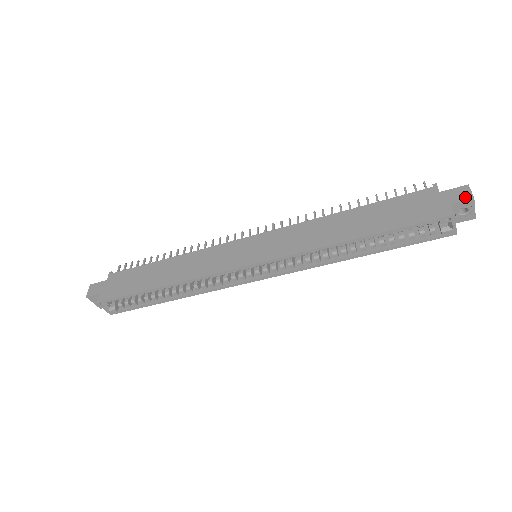
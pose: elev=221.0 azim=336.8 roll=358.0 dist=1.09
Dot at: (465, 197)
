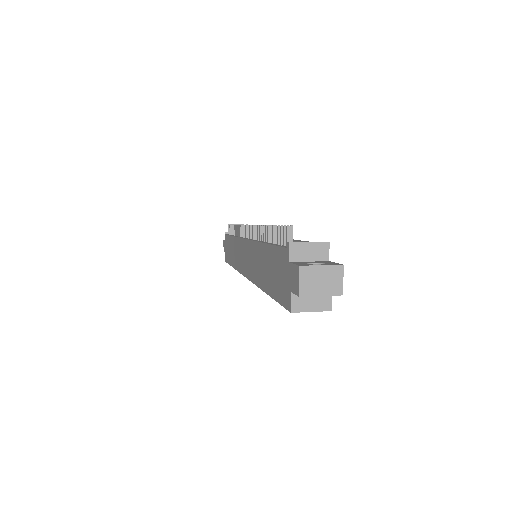
Dot at: (295, 289)
